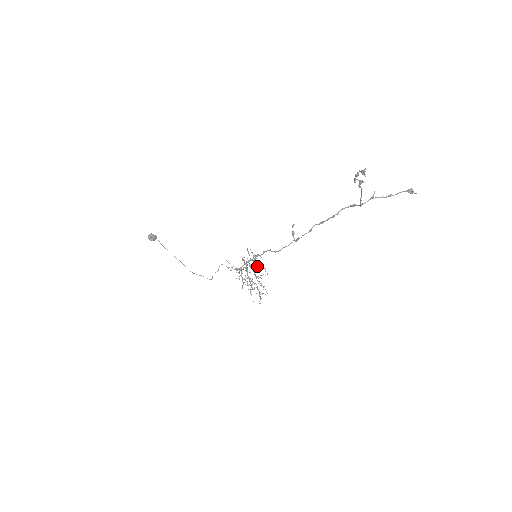
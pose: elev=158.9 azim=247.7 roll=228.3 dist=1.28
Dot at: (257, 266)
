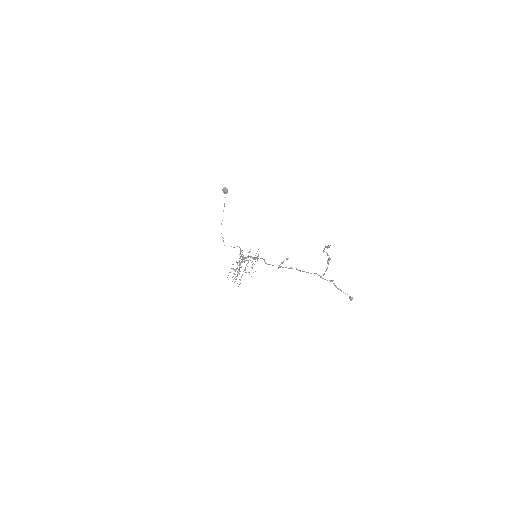
Dot at: (252, 265)
